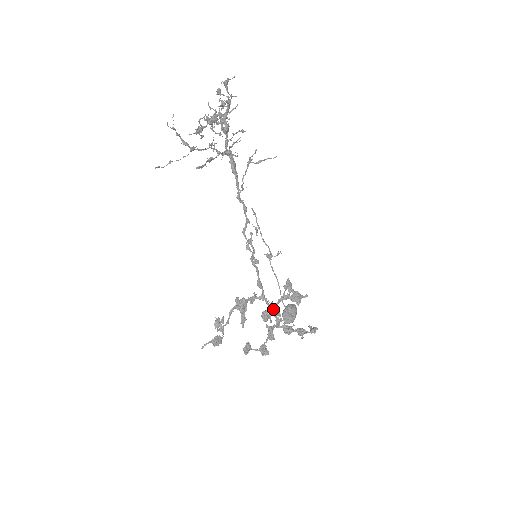
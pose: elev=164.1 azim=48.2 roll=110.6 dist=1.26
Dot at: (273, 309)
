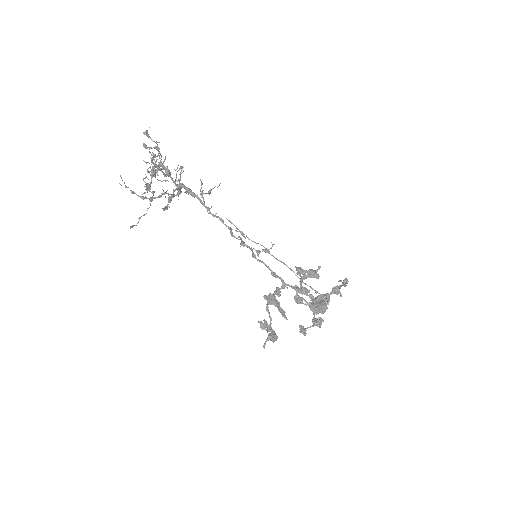
Dot at: (300, 289)
